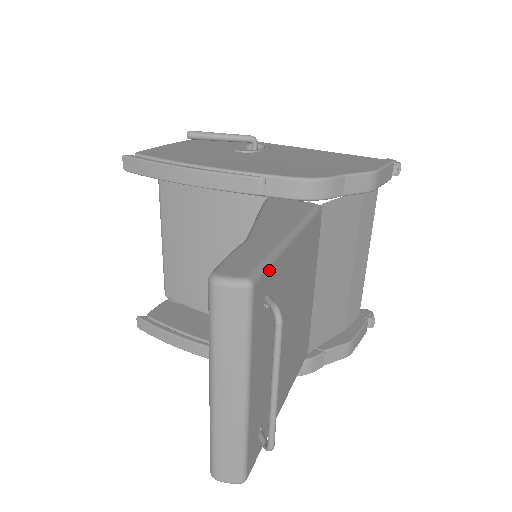
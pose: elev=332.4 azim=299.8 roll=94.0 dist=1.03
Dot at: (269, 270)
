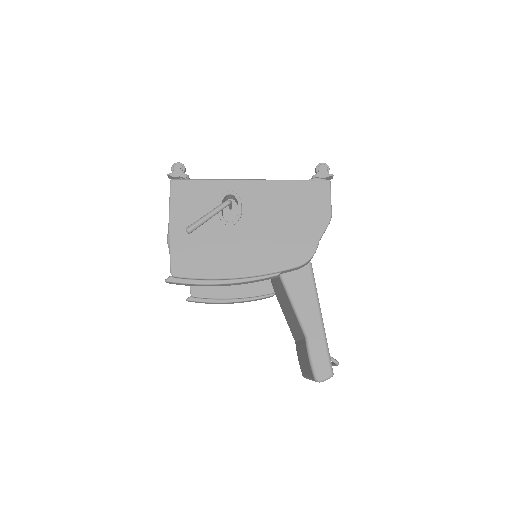
Dot at: (329, 354)
